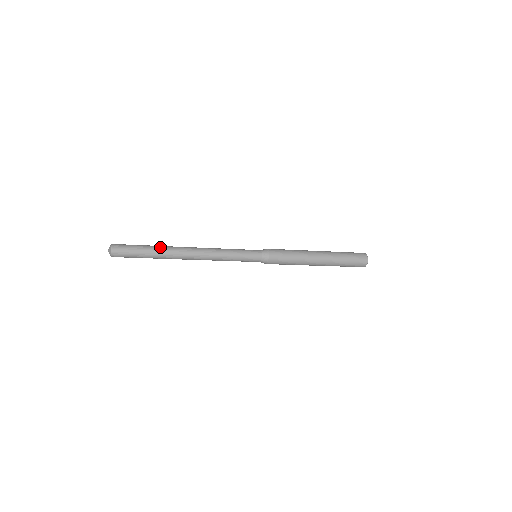
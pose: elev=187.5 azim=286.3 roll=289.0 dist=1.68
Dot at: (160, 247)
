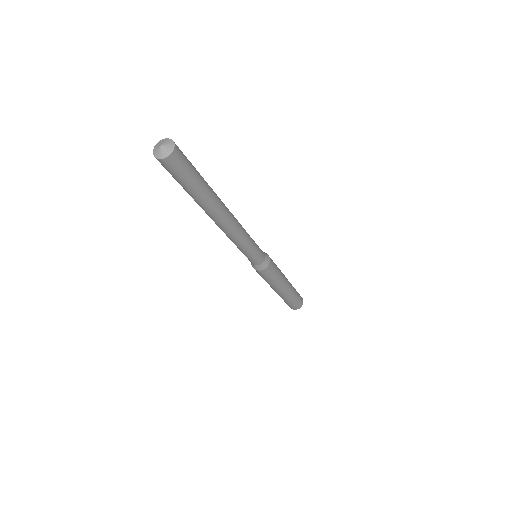
Dot at: occluded
